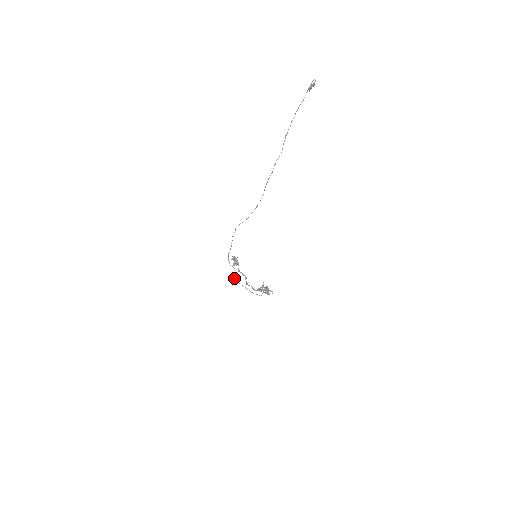
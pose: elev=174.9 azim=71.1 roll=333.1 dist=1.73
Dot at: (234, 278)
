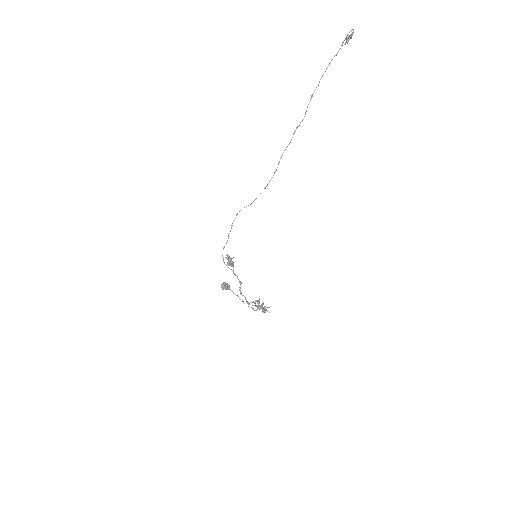
Dot at: (226, 283)
